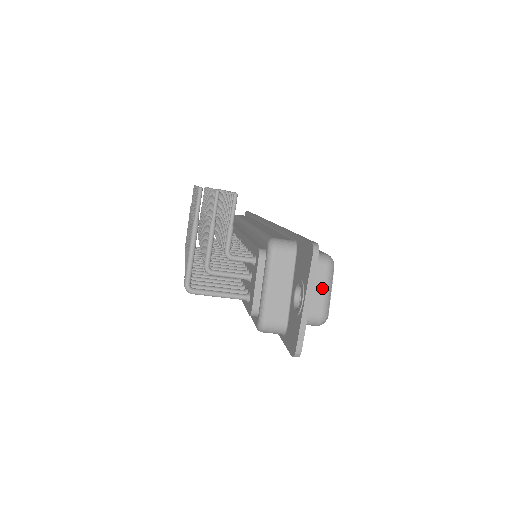
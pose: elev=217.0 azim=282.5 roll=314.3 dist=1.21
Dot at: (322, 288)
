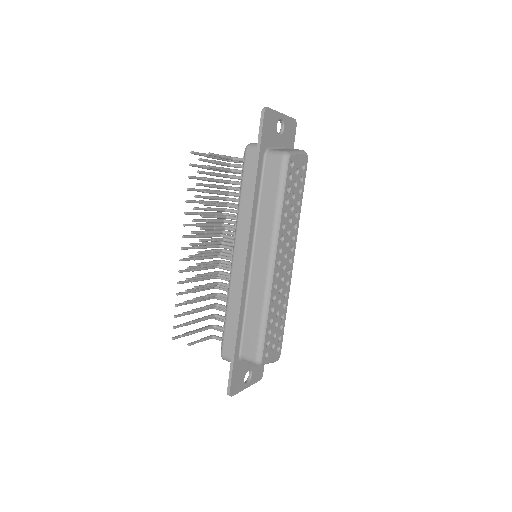
Dot at: occluded
